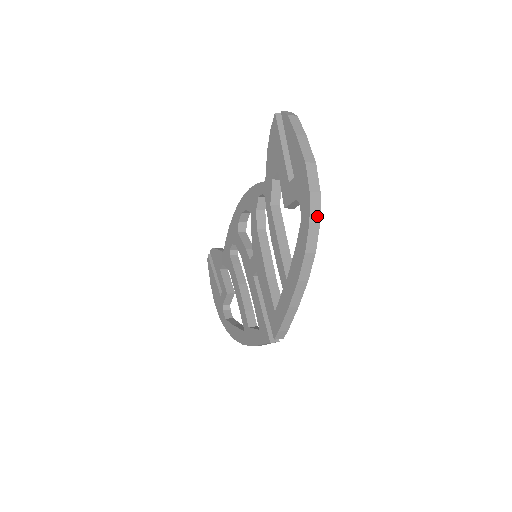
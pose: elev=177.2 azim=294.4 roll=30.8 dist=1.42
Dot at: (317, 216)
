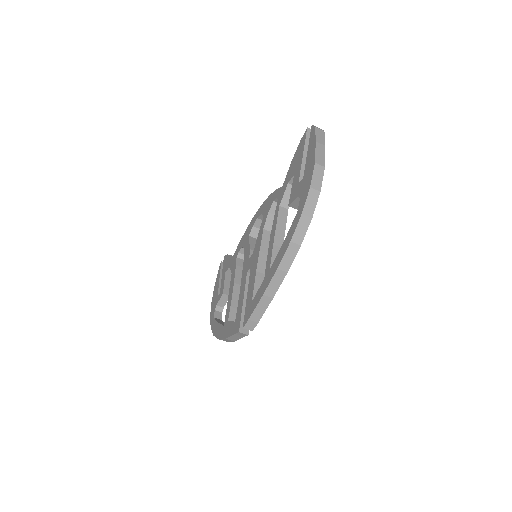
Dot at: (311, 211)
